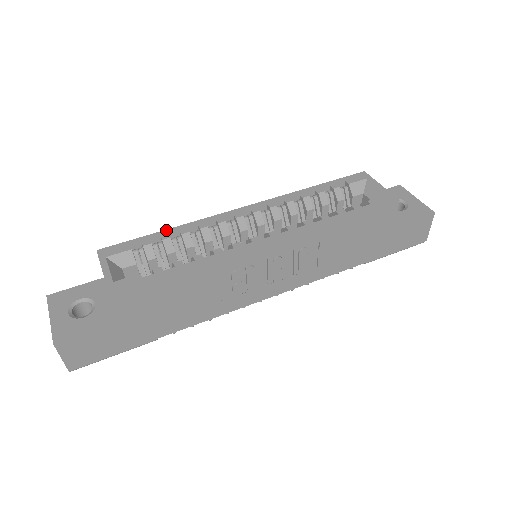
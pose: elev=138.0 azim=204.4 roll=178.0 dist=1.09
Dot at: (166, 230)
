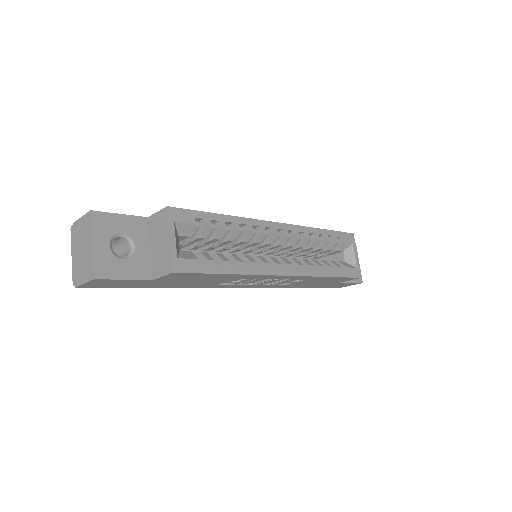
Dot at: (224, 215)
